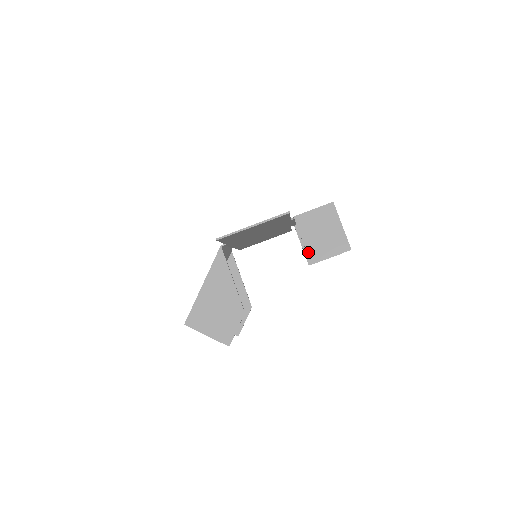
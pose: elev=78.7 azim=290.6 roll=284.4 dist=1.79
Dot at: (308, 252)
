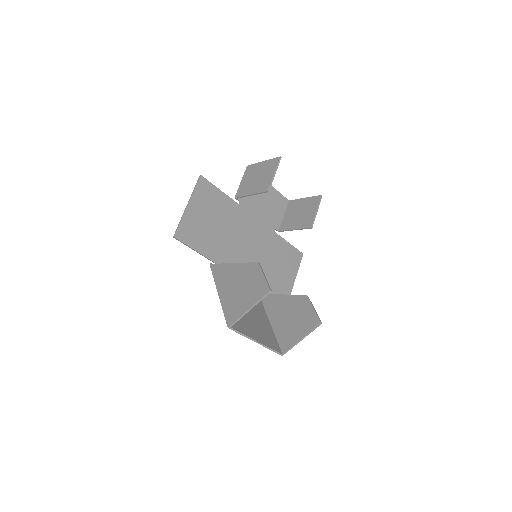
Dot at: (259, 192)
